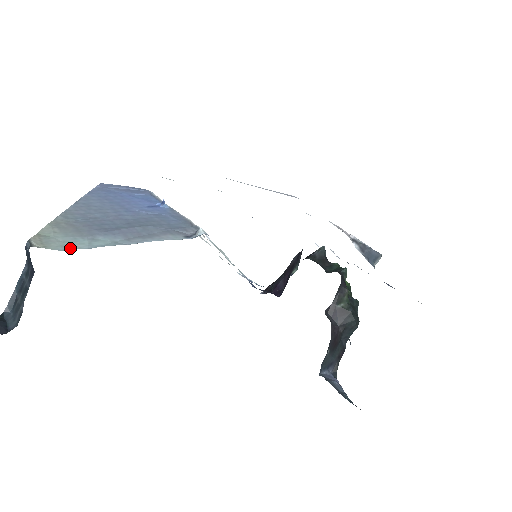
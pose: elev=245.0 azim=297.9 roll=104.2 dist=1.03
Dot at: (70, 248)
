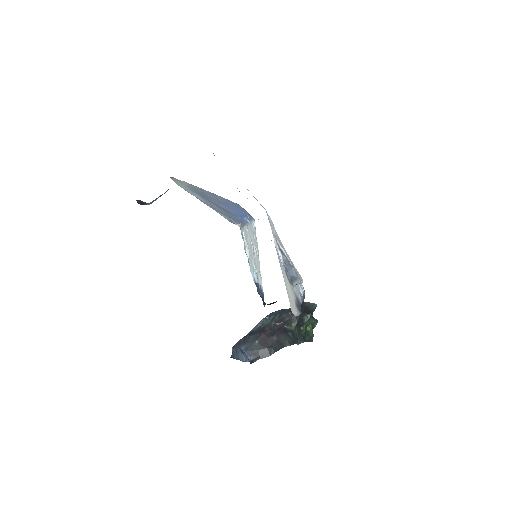
Dot at: (180, 186)
